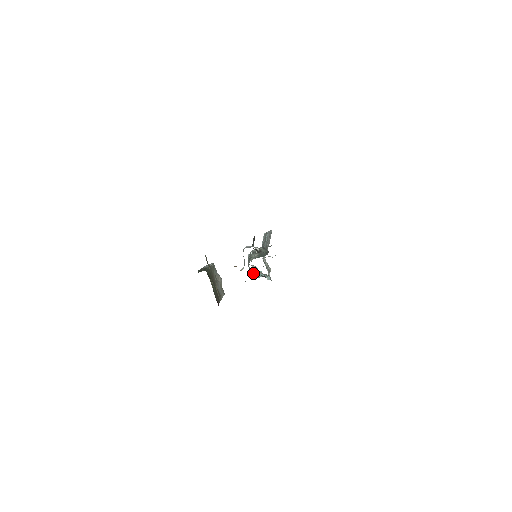
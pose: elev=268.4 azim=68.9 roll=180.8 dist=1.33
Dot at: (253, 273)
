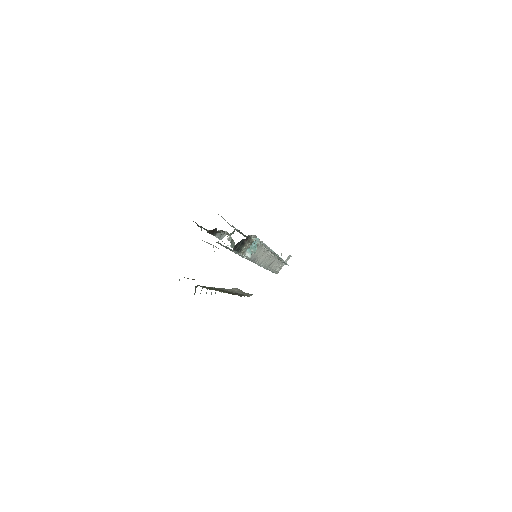
Dot at: (248, 255)
